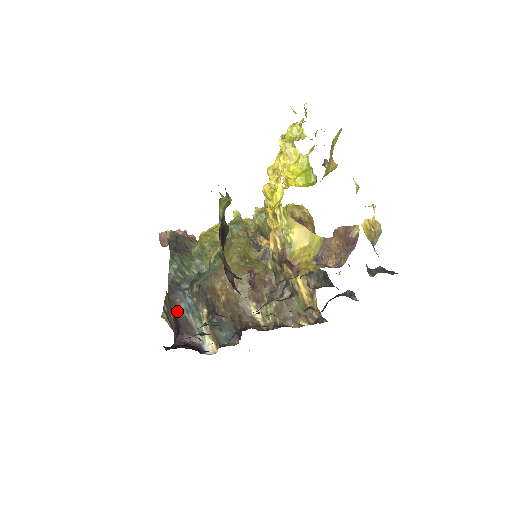
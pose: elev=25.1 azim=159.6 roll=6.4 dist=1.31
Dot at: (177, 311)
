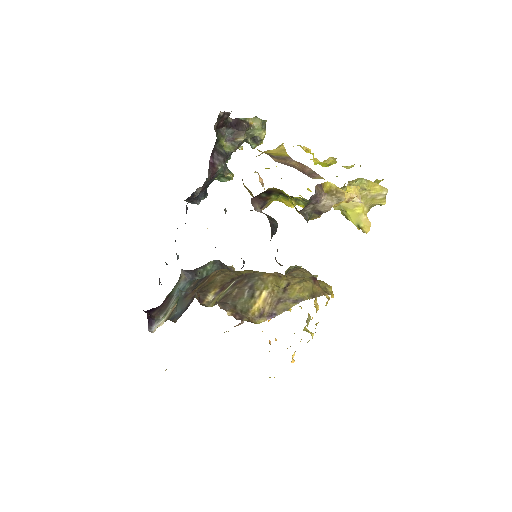
Dot at: (174, 289)
